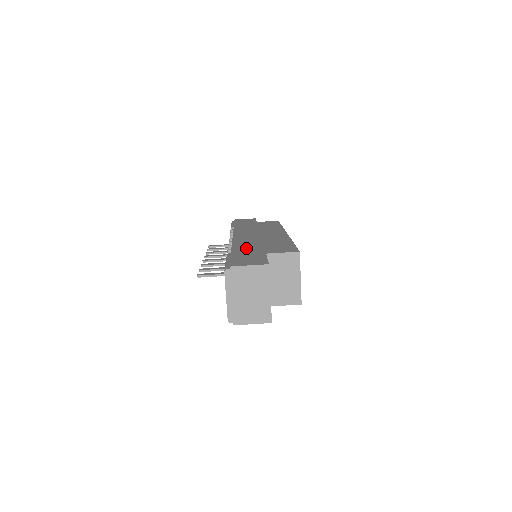
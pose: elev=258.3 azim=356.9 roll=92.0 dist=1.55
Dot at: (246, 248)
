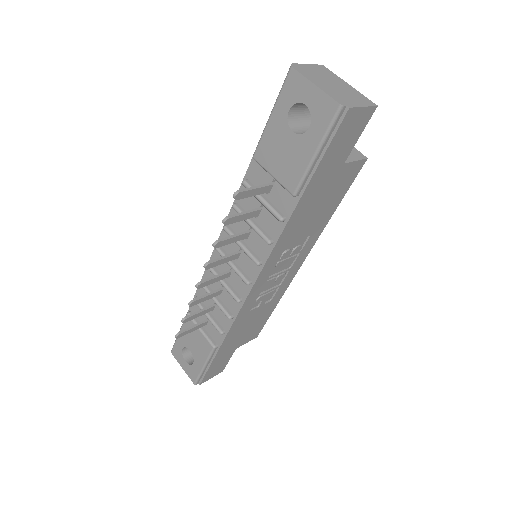
Dot at: occluded
